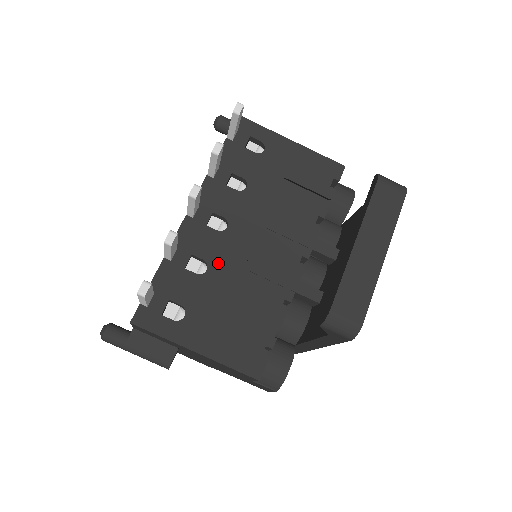
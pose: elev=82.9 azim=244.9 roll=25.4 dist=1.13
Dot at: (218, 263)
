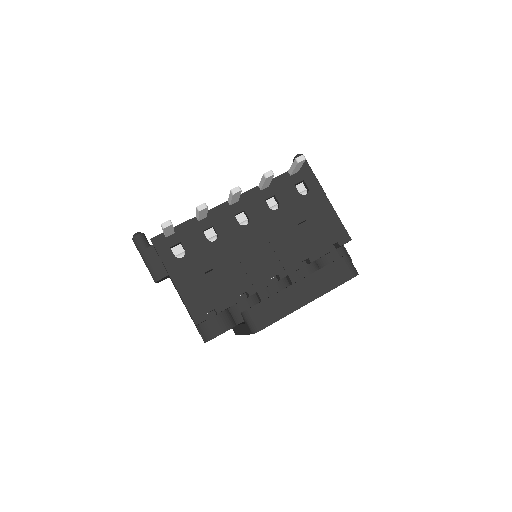
Dot at: (224, 242)
